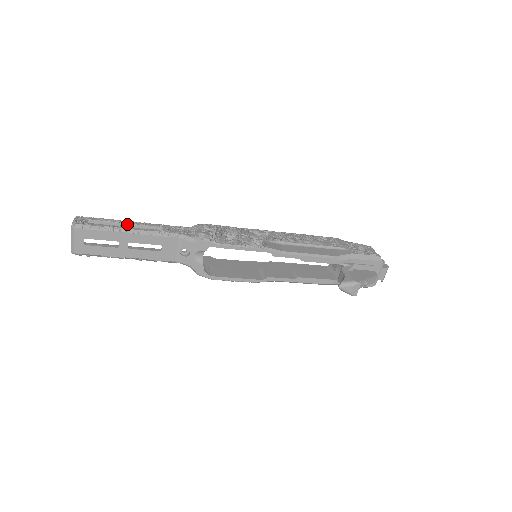
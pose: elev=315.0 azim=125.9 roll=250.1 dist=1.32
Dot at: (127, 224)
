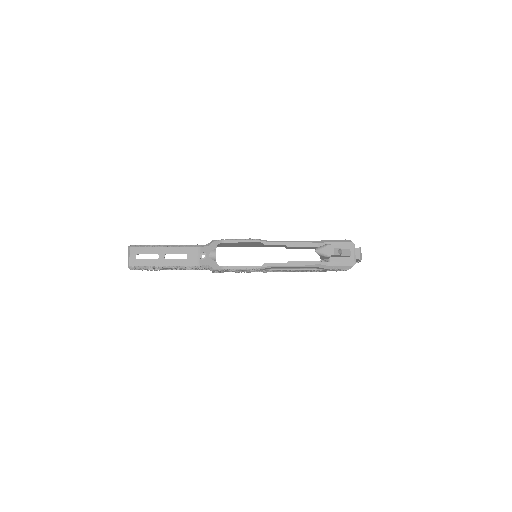
Dot at: occluded
